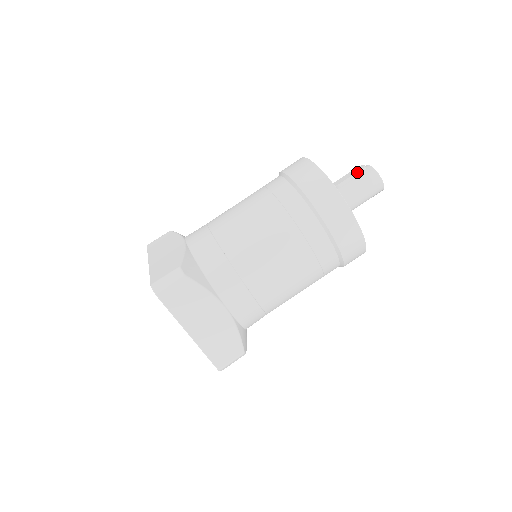
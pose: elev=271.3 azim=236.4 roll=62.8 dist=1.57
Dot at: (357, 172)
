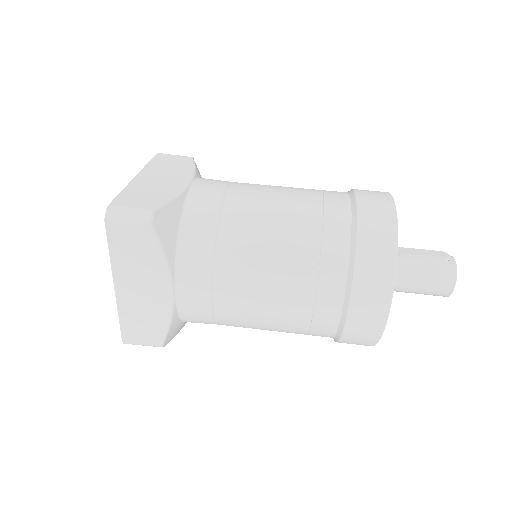
Dot at: (435, 257)
